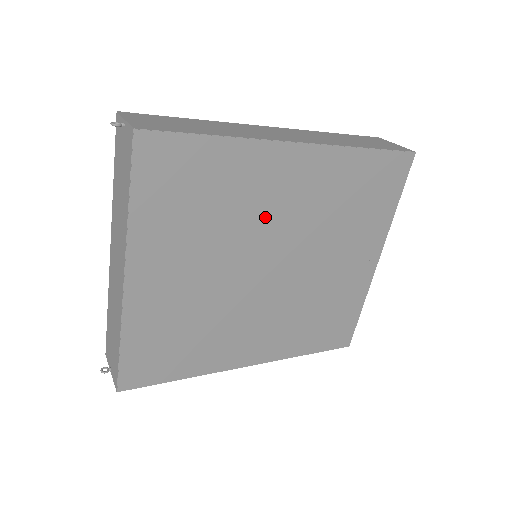
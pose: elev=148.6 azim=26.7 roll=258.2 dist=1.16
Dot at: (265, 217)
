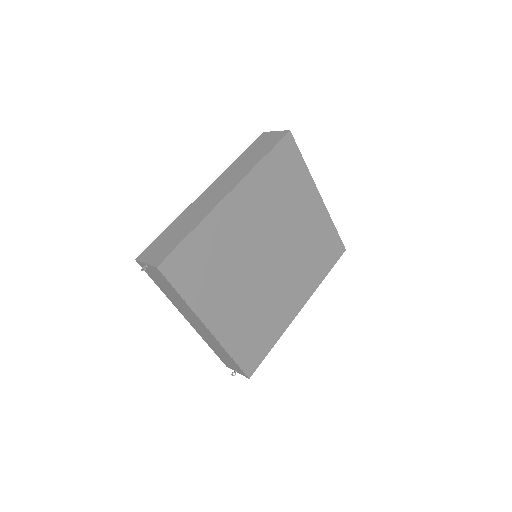
Dot at: (245, 239)
